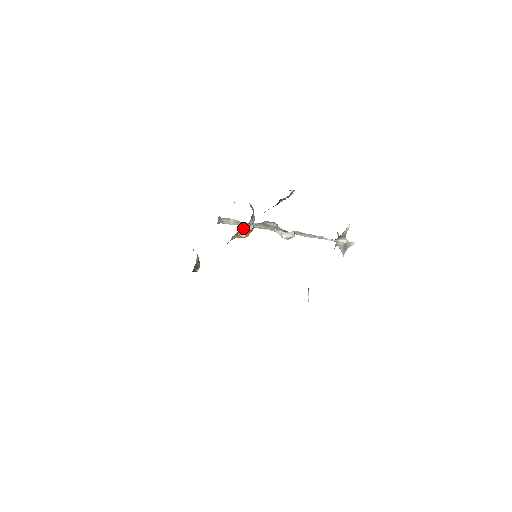
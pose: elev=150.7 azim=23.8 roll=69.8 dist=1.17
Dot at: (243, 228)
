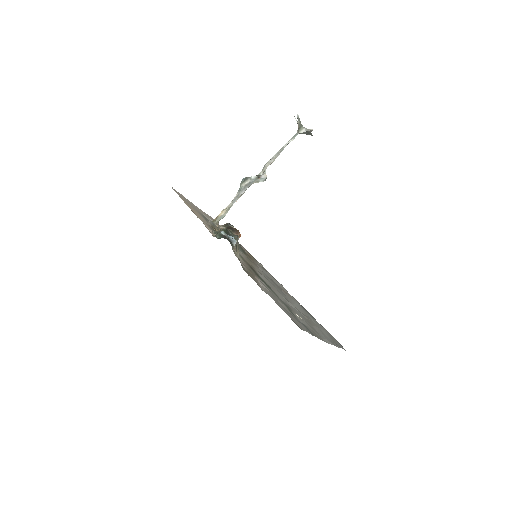
Dot at: occluded
